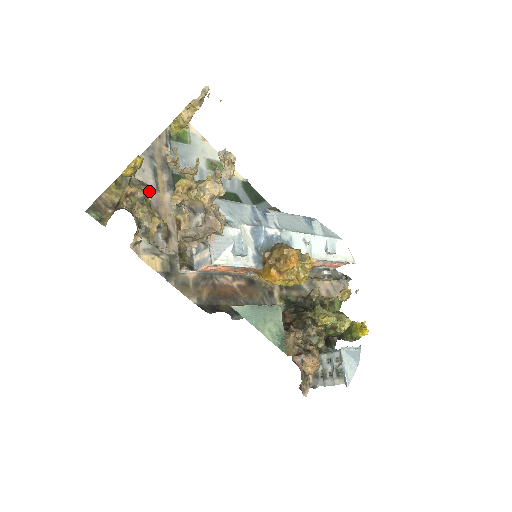
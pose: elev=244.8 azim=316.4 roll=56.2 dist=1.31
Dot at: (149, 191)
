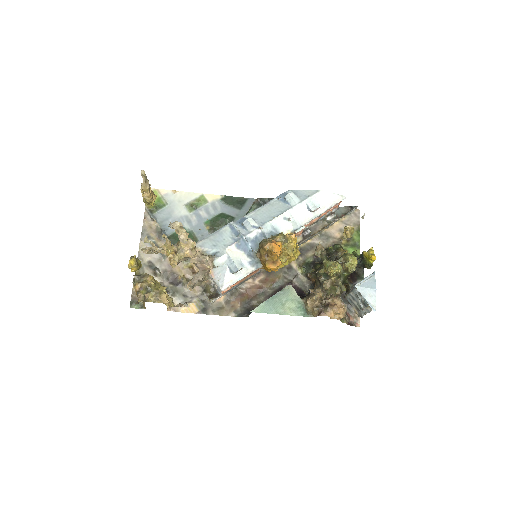
Dot at: (149, 279)
